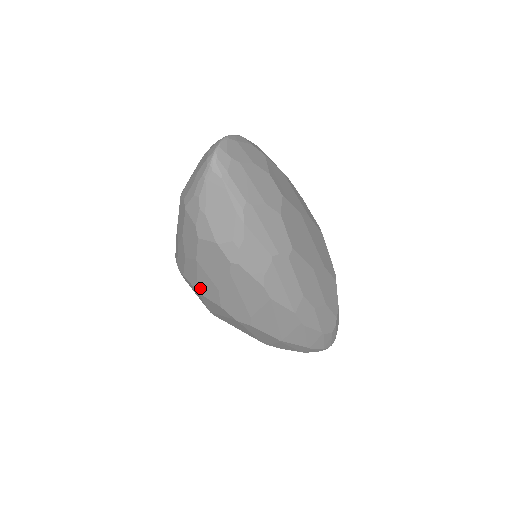
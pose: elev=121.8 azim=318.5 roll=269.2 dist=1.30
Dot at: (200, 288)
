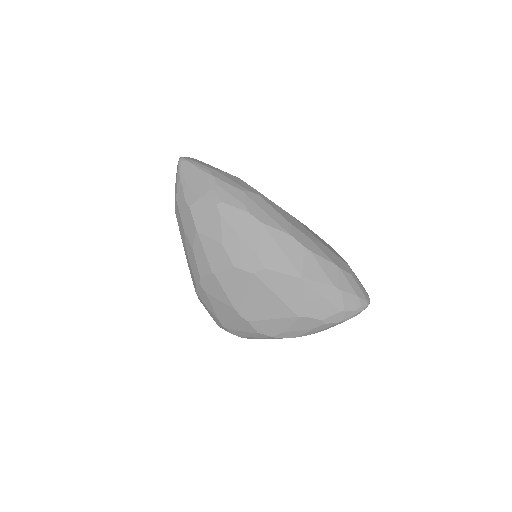
Dot at: (212, 265)
